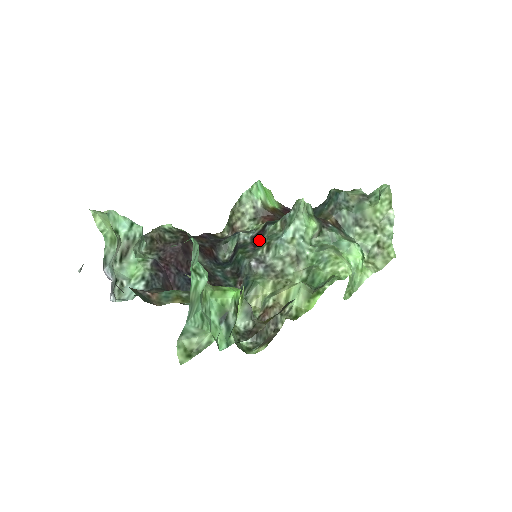
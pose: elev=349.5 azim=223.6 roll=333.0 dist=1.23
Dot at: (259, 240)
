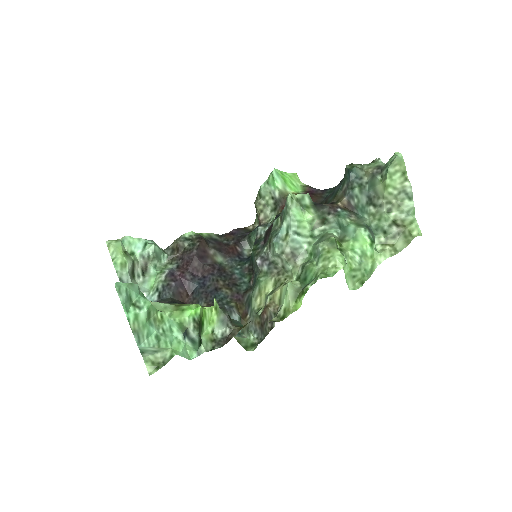
Dot at: (268, 236)
